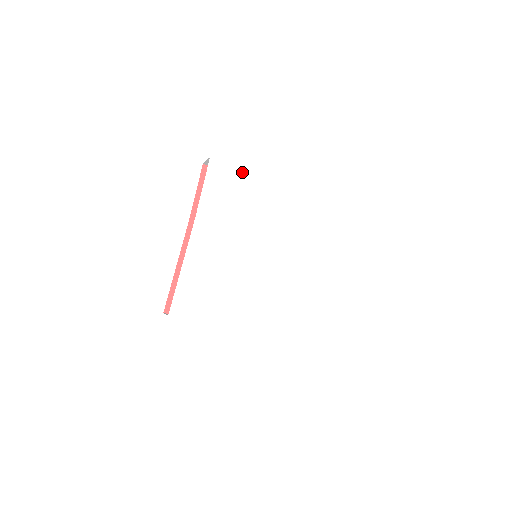
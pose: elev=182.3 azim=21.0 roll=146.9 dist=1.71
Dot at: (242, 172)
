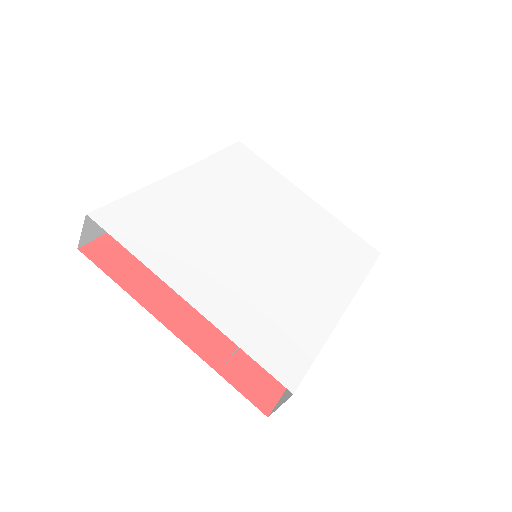
Dot at: (271, 169)
